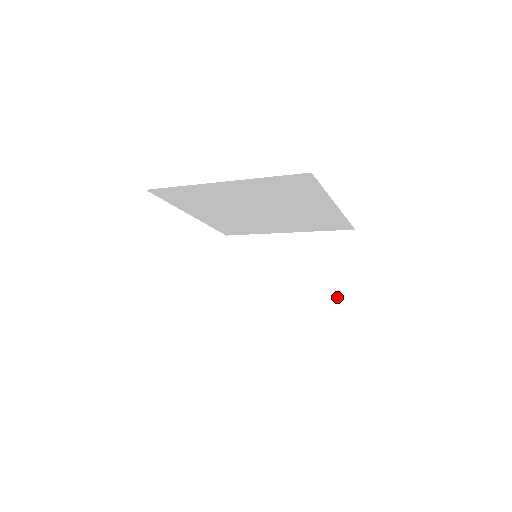
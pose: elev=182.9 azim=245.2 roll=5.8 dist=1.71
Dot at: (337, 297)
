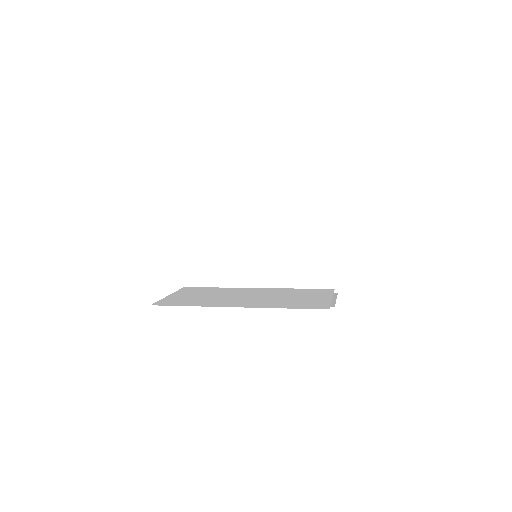
Dot at: (323, 274)
